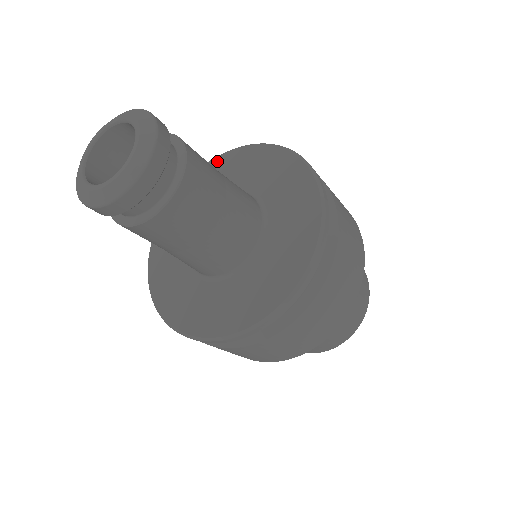
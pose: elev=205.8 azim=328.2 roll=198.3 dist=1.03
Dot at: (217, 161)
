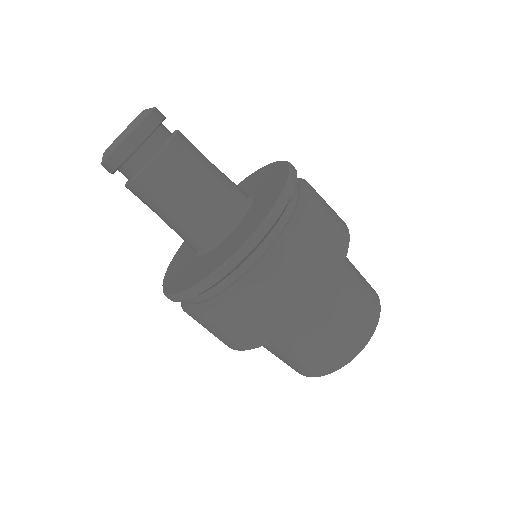
Dot at: (254, 174)
